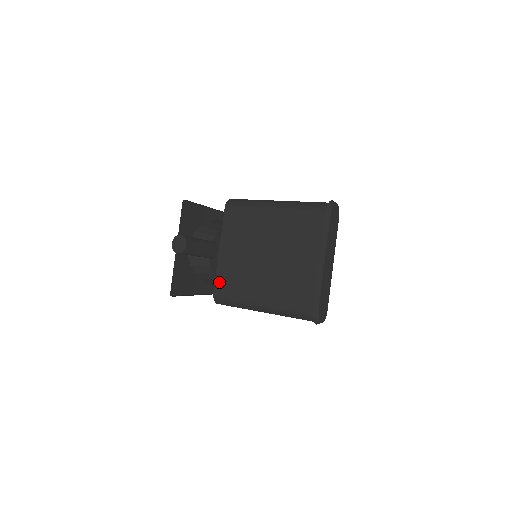
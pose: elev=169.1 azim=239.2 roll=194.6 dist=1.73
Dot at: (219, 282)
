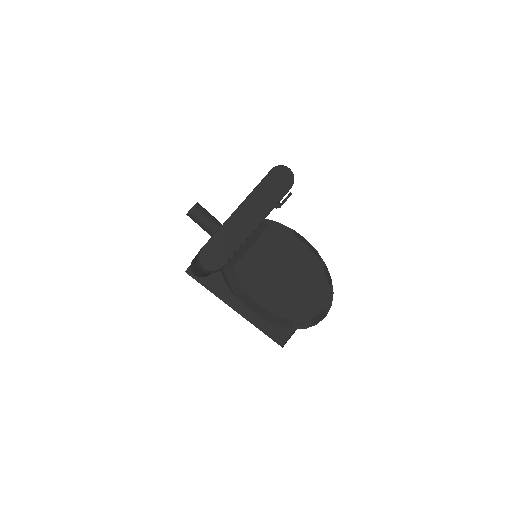
Dot at: occluded
